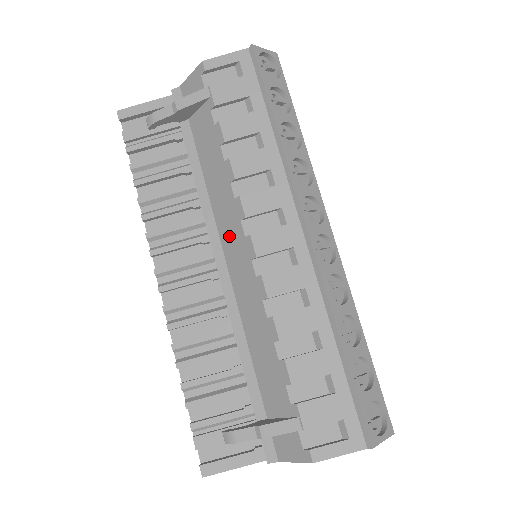
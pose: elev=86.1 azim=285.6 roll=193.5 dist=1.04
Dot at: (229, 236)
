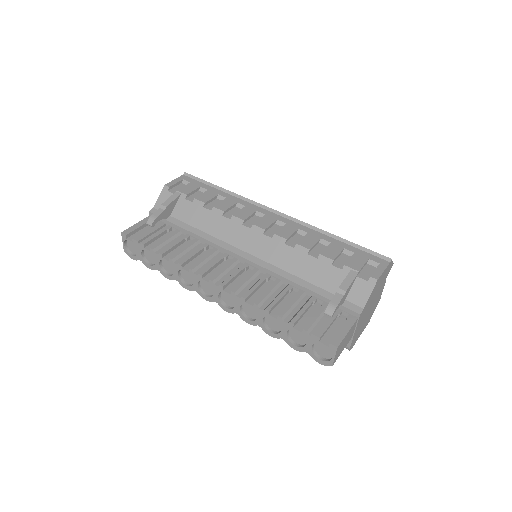
Dot at: (240, 239)
